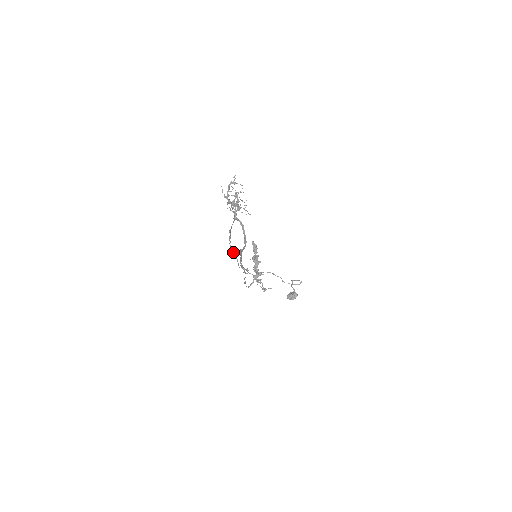
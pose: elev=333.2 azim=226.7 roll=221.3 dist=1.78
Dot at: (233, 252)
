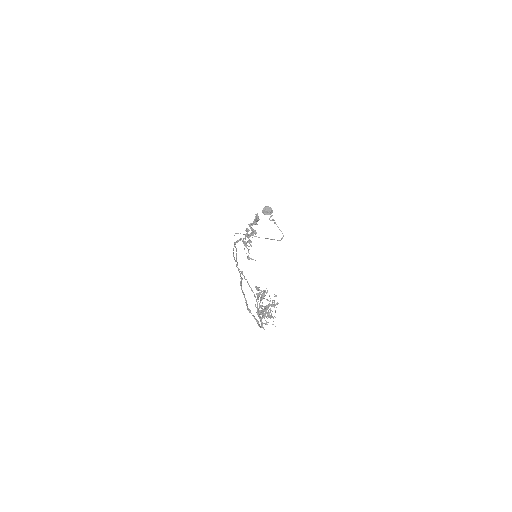
Dot at: occluded
